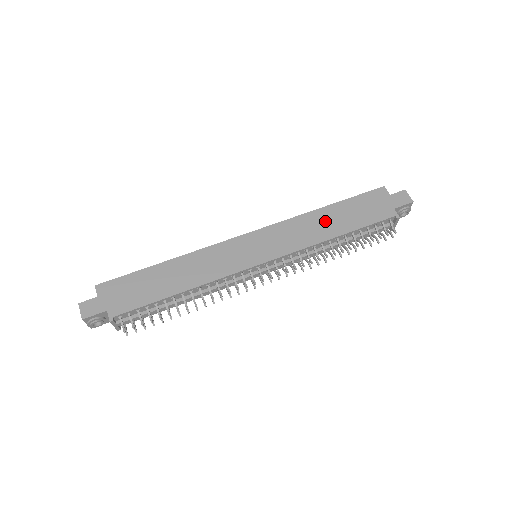
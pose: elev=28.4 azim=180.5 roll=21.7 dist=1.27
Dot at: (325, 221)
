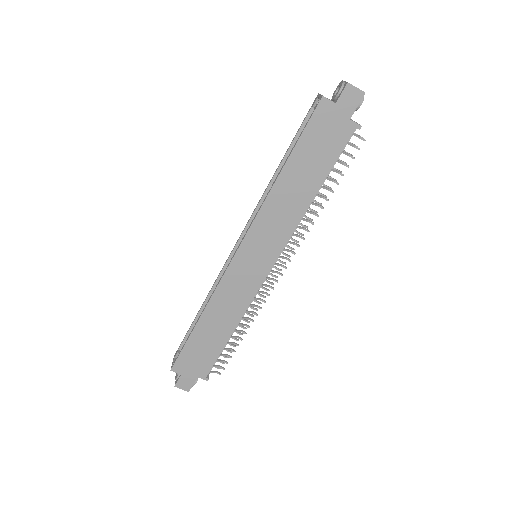
Dot at: (292, 189)
